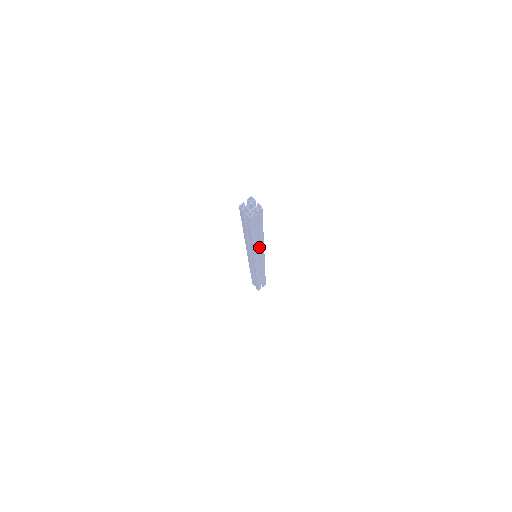
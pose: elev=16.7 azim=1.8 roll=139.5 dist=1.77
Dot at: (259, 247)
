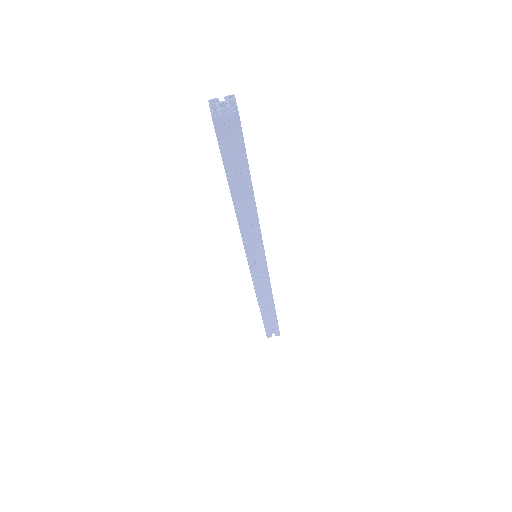
Dot at: (252, 228)
